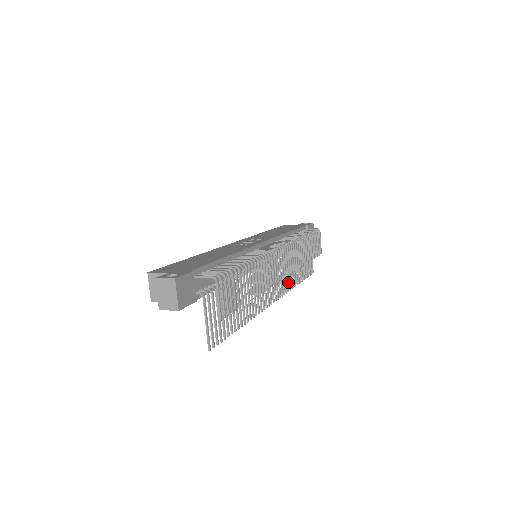
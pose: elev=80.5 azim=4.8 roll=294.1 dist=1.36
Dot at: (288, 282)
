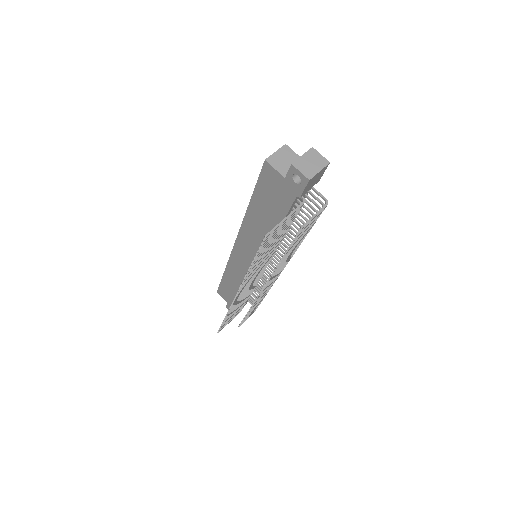
Dot at: (236, 304)
